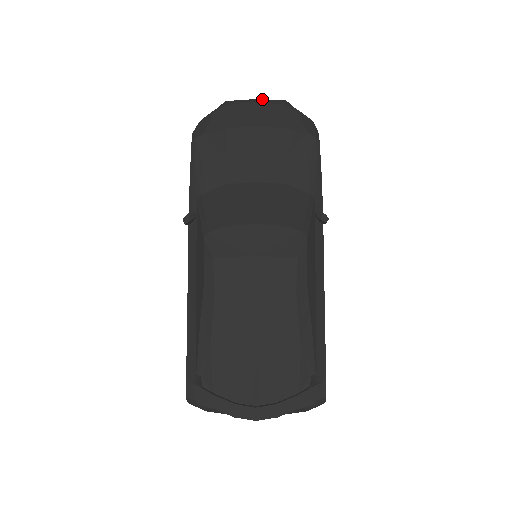
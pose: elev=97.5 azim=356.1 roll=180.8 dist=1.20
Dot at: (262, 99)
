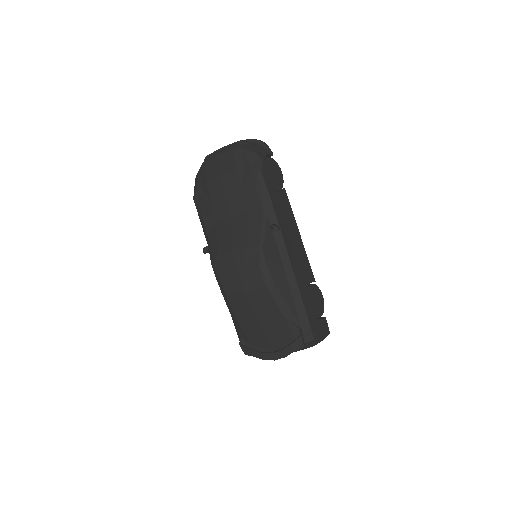
Dot at: (224, 146)
